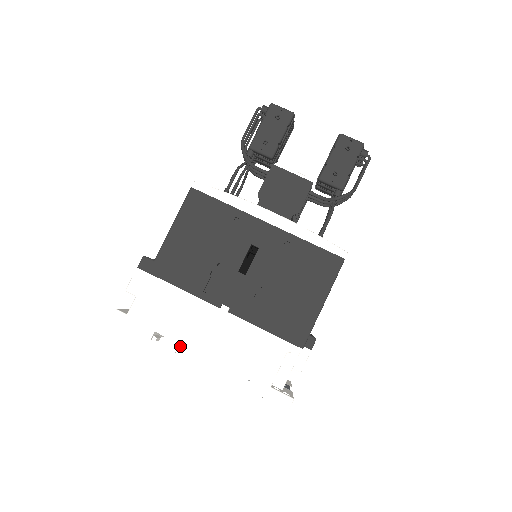
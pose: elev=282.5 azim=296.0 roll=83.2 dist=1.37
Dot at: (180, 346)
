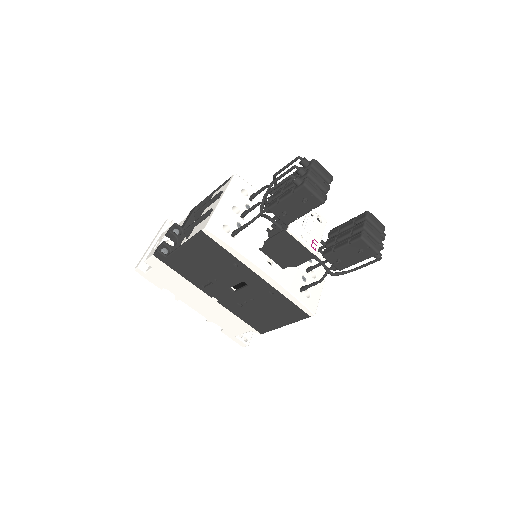
Dot at: (181, 300)
